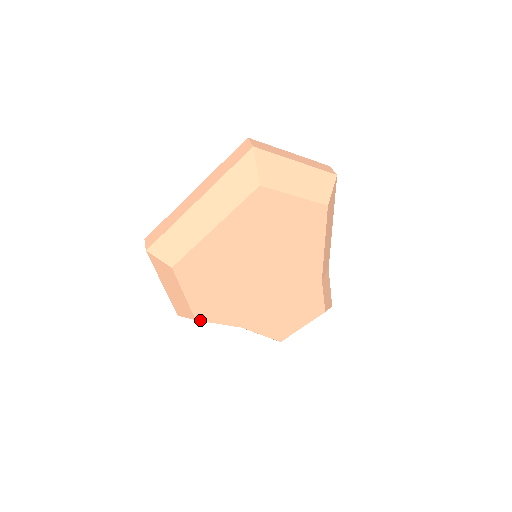
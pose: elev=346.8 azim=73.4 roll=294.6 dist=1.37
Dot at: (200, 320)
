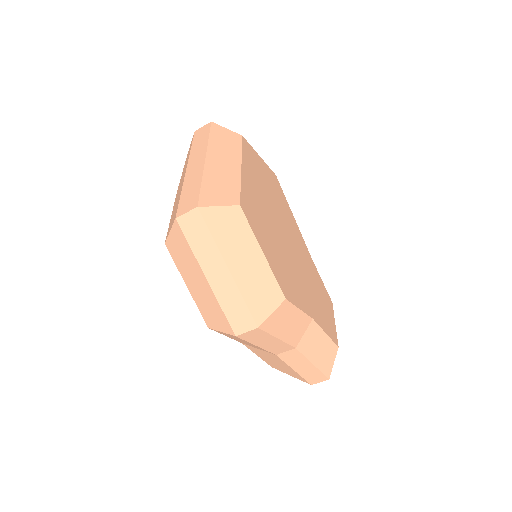
Dot at: (288, 300)
